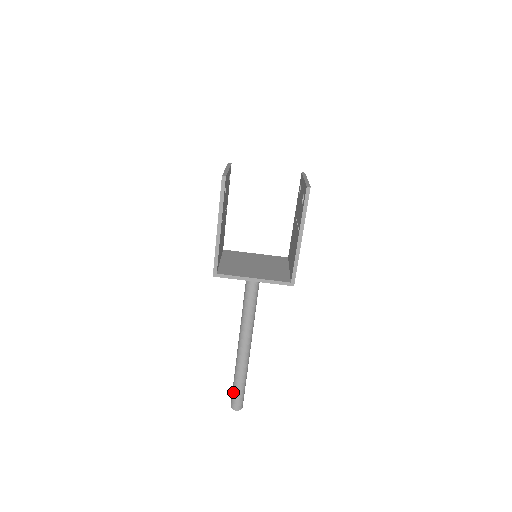
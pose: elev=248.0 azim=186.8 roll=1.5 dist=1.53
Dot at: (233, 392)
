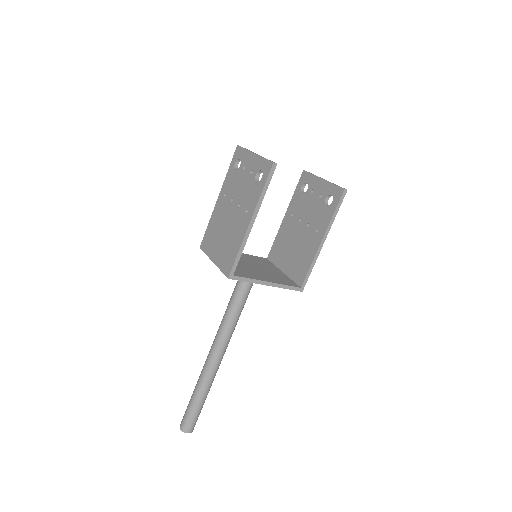
Dot at: (190, 412)
